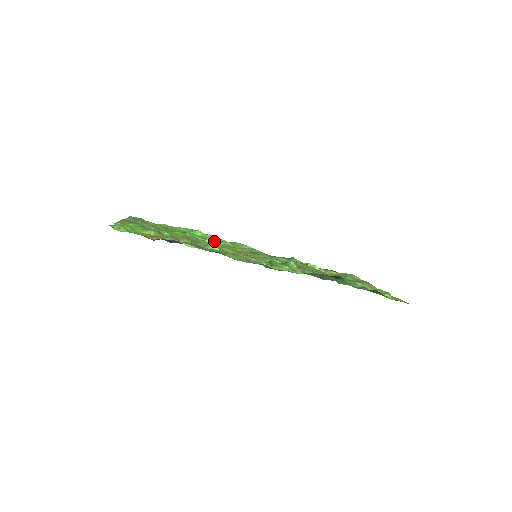
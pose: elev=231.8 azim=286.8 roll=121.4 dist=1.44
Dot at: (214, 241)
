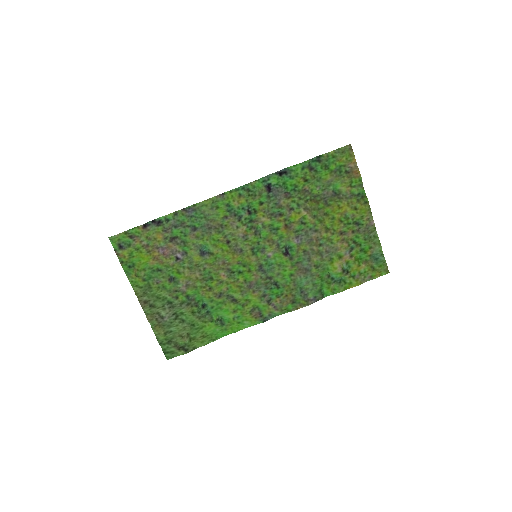
Dot at: (228, 291)
